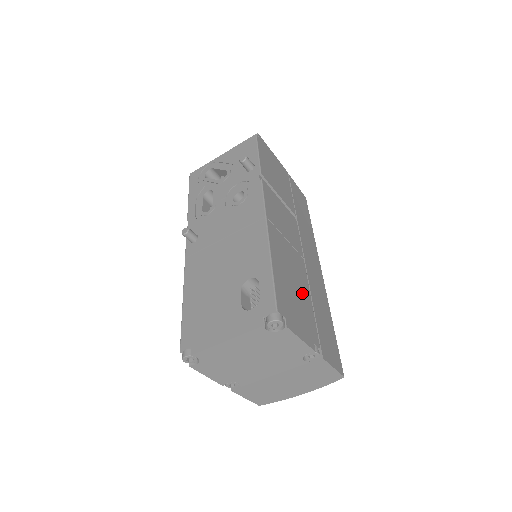
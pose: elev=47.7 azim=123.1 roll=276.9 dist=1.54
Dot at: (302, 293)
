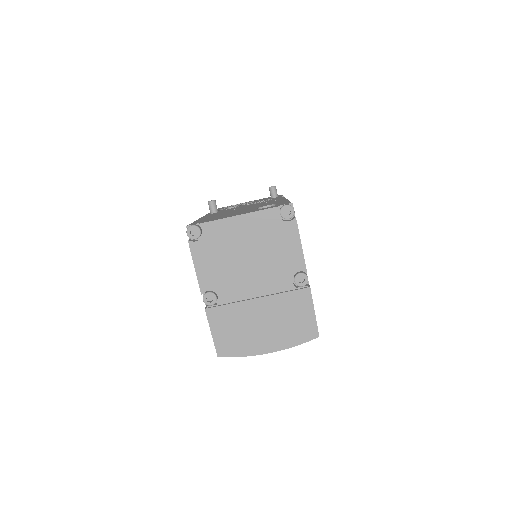
Dot at: occluded
